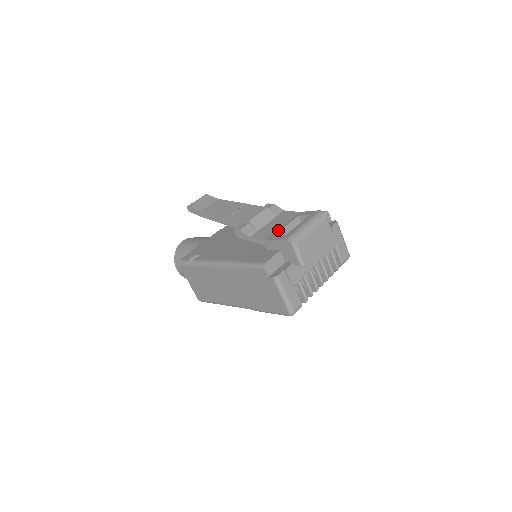
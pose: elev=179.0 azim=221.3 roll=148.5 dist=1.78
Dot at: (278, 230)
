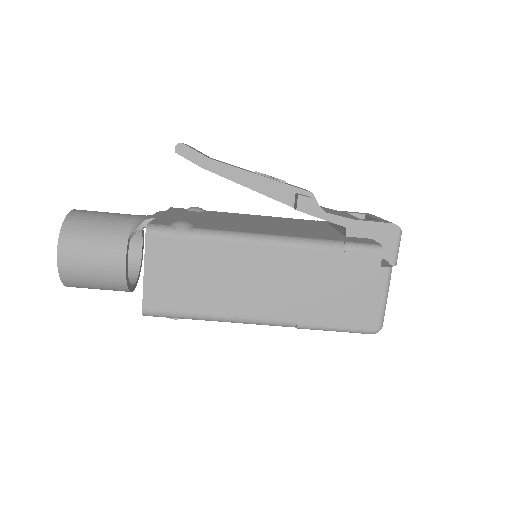
Dot at: (352, 216)
